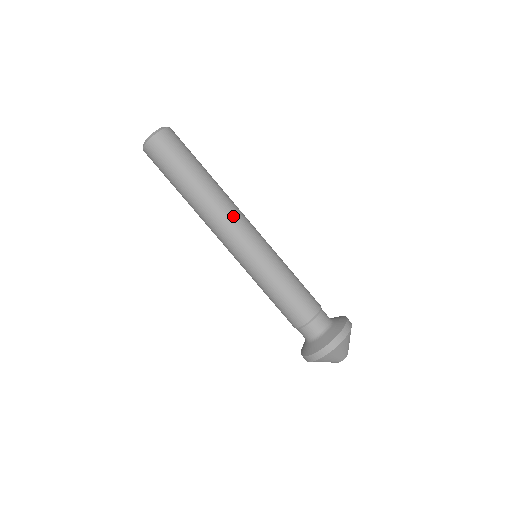
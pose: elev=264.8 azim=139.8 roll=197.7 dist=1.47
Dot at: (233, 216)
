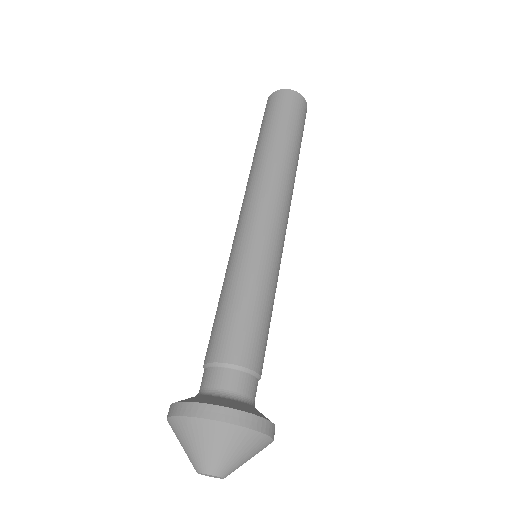
Dot at: (270, 190)
